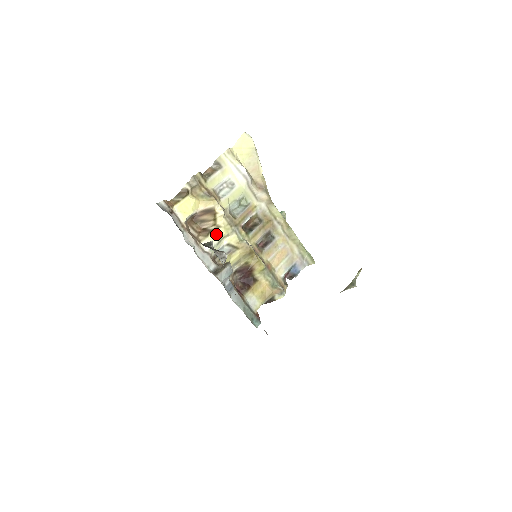
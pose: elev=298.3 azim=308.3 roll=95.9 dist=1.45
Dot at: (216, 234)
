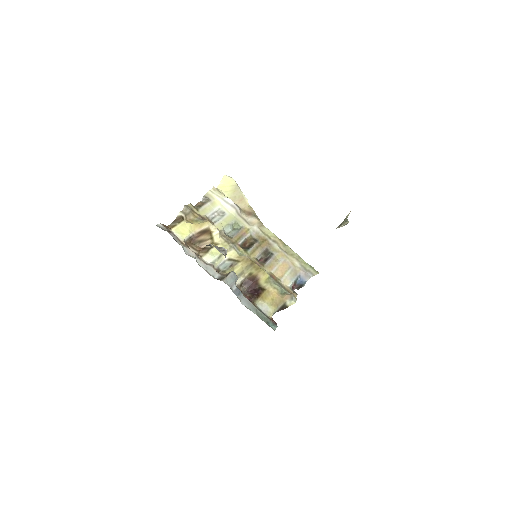
Dot at: (215, 250)
